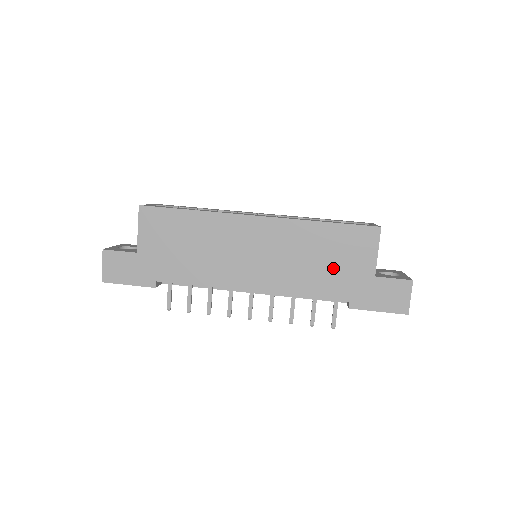
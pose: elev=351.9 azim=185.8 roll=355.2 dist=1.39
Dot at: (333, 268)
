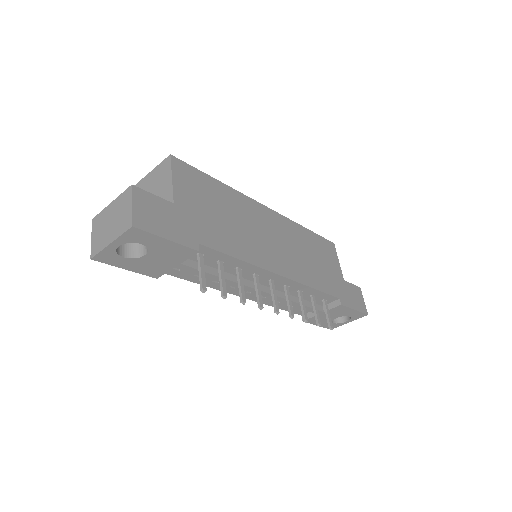
Dot at: (323, 267)
